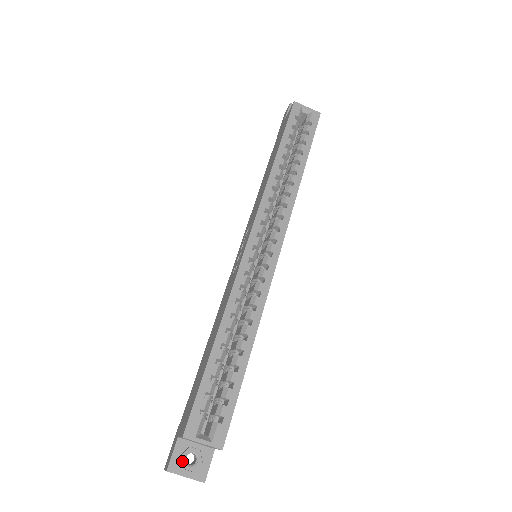
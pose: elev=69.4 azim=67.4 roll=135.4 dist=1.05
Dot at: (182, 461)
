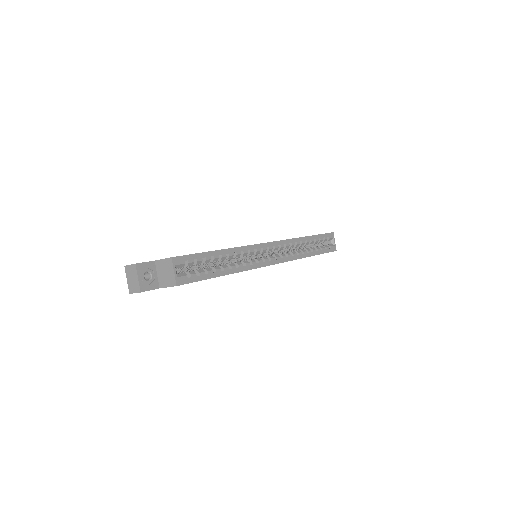
Dot at: (145, 271)
